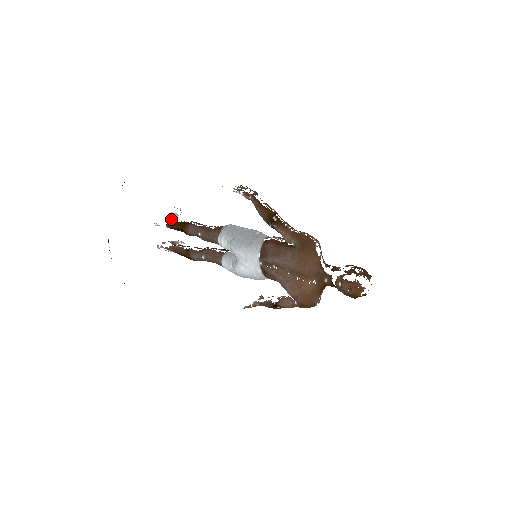
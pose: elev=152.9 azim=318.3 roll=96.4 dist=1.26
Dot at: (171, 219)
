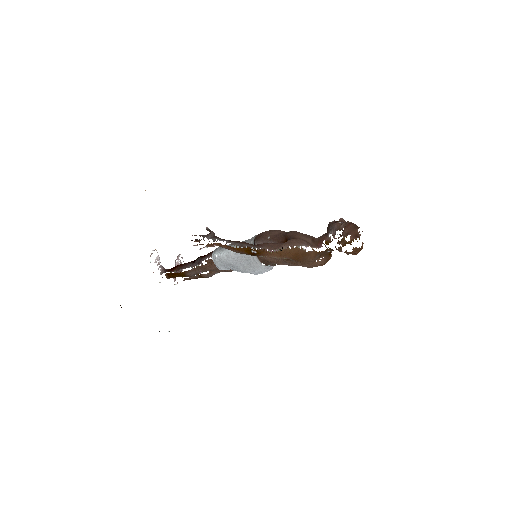
Dot at: (161, 267)
